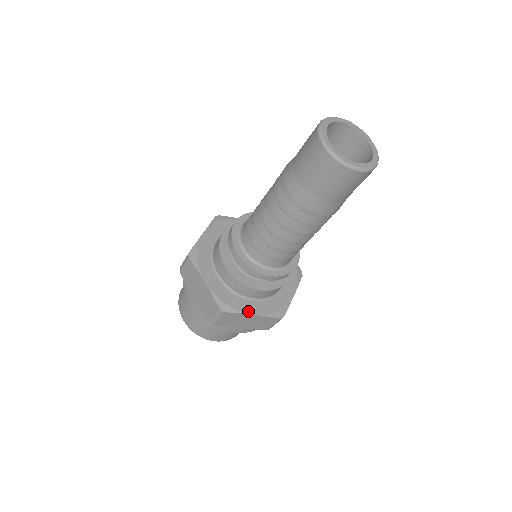
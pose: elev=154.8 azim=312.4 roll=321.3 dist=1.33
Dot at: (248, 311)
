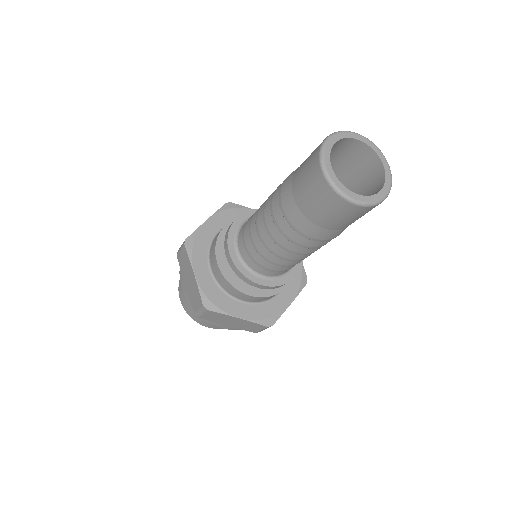
Dot at: (234, 313)
